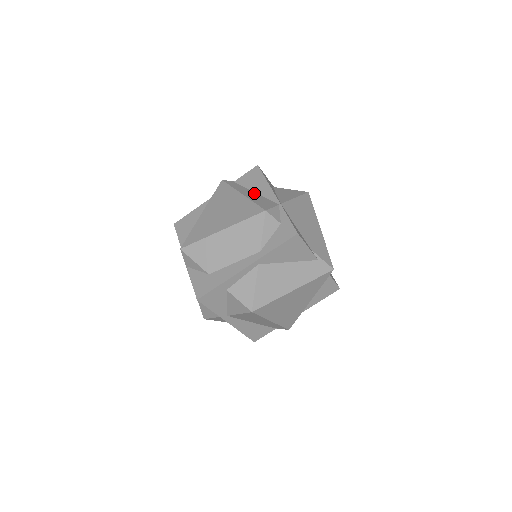
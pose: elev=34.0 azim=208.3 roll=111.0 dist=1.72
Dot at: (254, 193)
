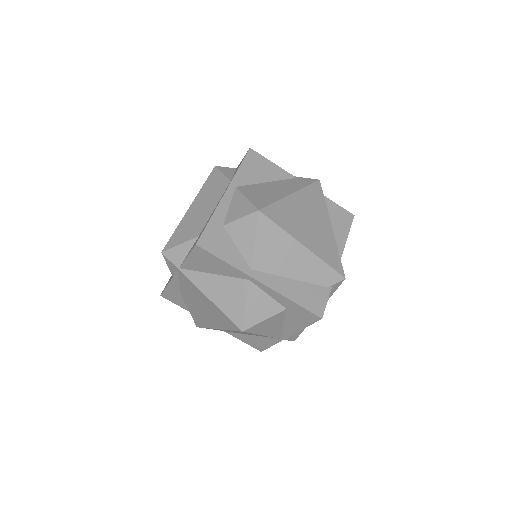
Dot at: occluded
